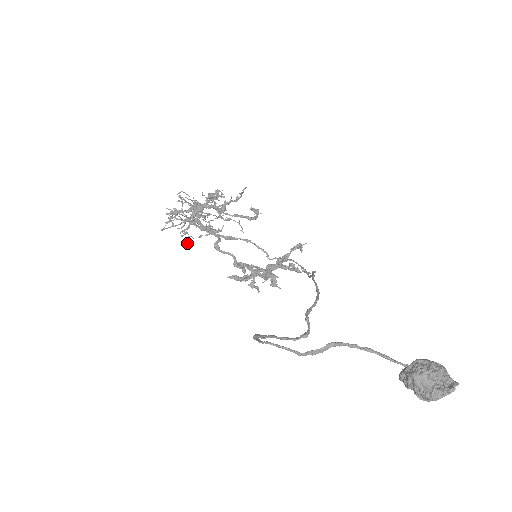
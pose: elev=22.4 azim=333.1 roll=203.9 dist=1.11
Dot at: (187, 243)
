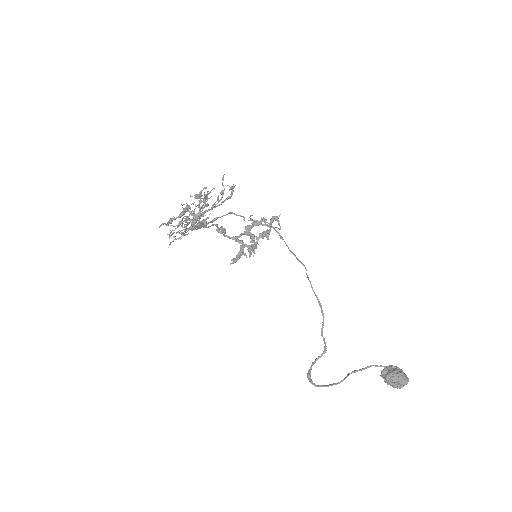
Dot at: occluded
